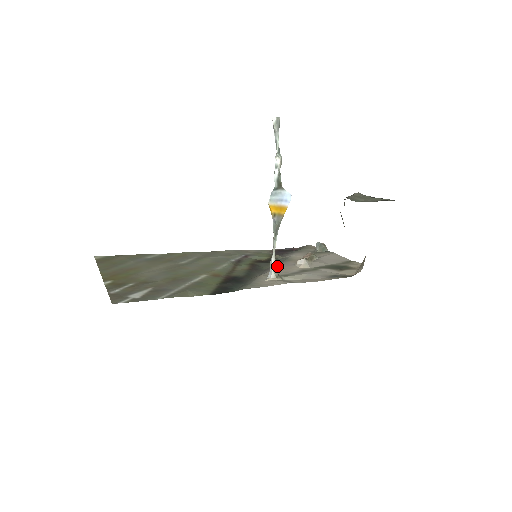
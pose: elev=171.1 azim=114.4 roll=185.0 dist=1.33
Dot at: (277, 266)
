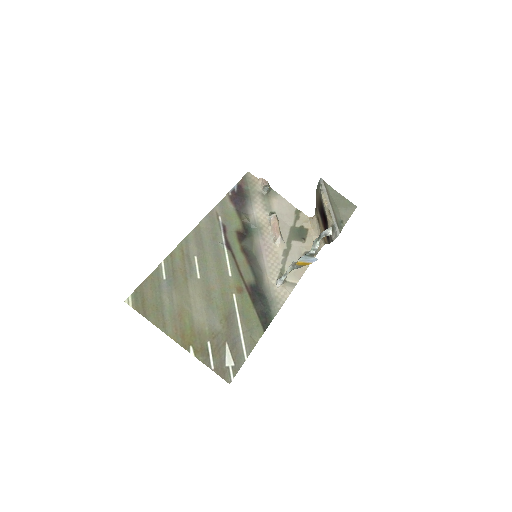
Dot at: (263, 249)
